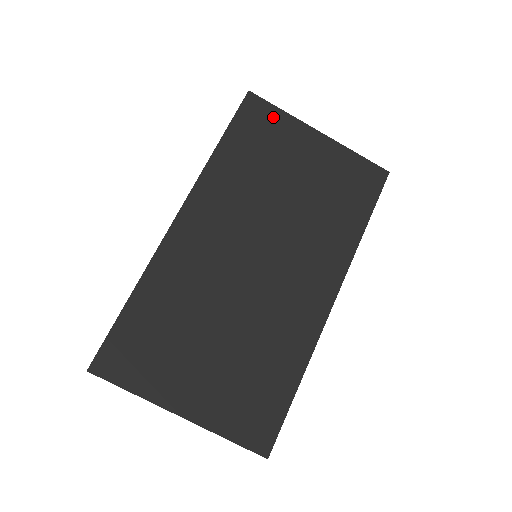
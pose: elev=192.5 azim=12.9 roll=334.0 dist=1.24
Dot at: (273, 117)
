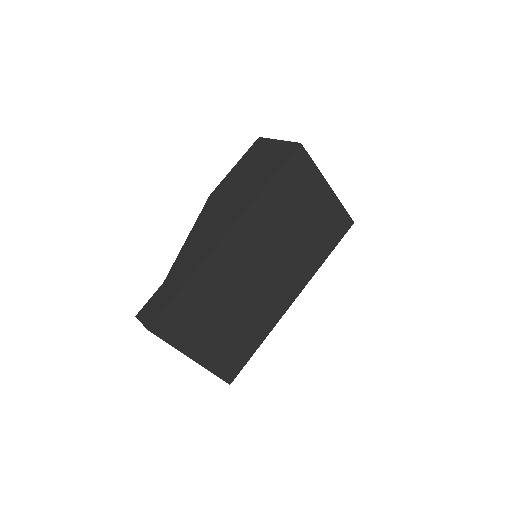
Dot at: (308, 168)
